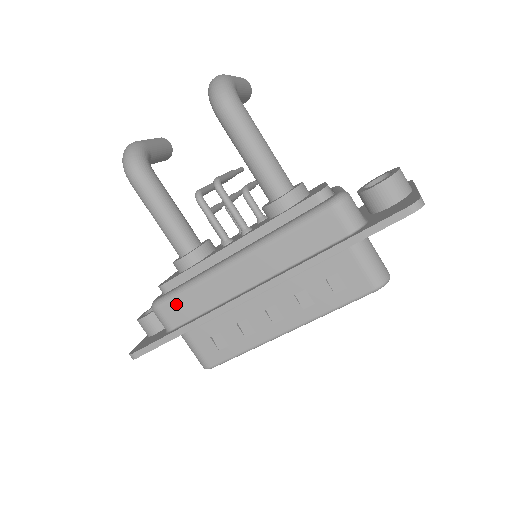
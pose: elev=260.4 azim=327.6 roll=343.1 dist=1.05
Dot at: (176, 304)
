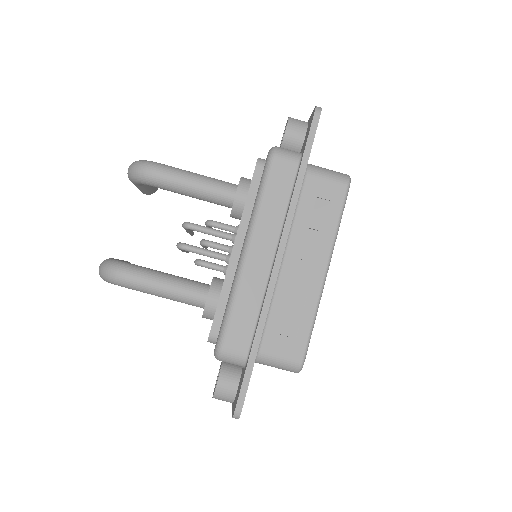
Dot at: (233, 330)
